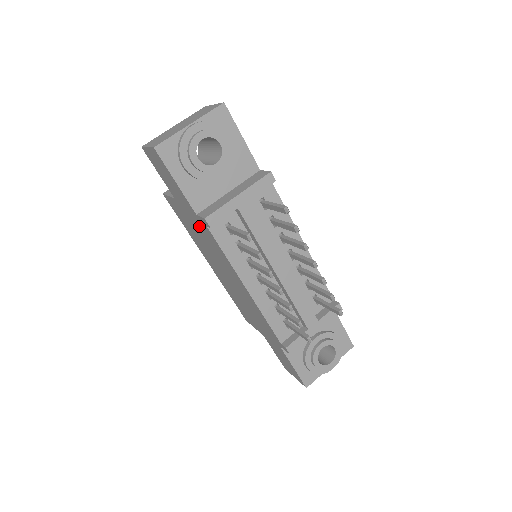
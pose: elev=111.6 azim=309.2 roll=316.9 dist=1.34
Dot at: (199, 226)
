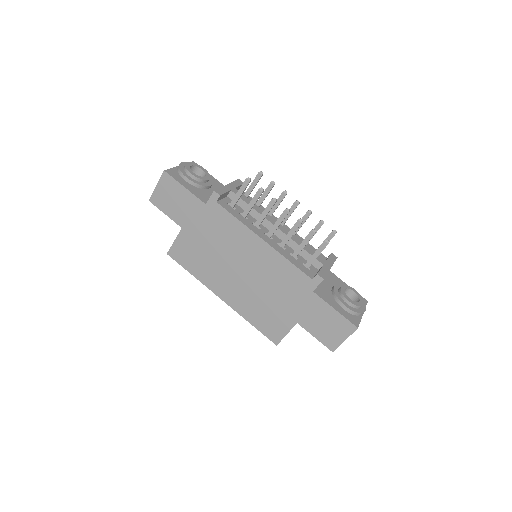
Dot at: (209, 223)
